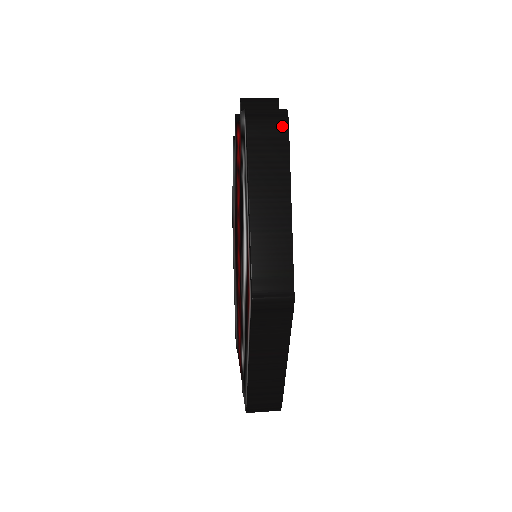
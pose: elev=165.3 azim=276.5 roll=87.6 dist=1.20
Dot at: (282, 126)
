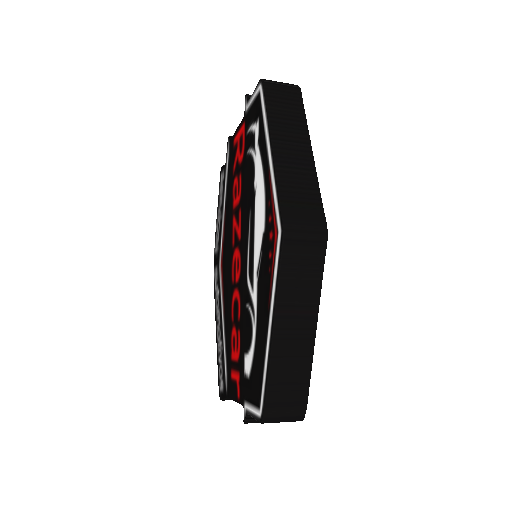
Dot at: (295, 92)
